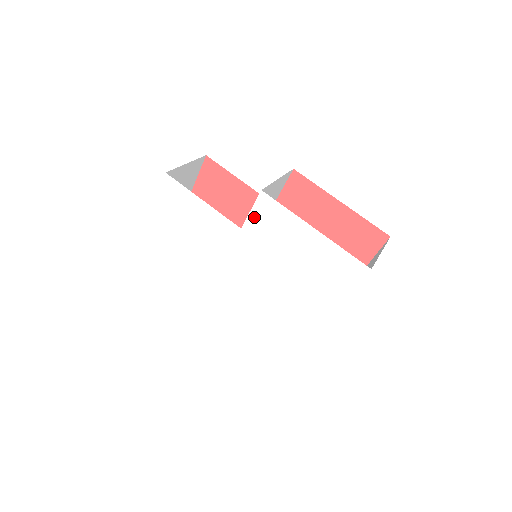
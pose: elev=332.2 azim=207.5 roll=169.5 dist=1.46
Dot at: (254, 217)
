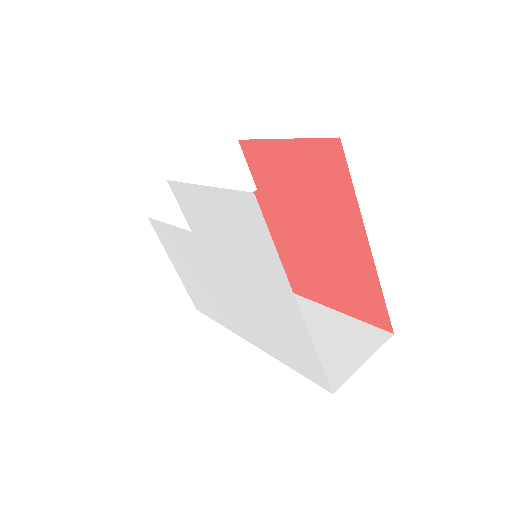
Dot at: (185, 212)
